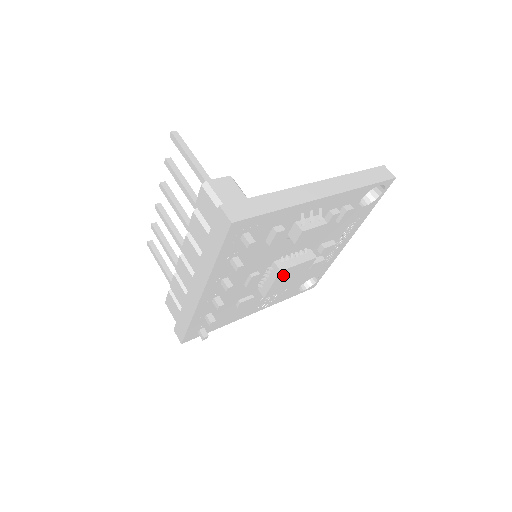
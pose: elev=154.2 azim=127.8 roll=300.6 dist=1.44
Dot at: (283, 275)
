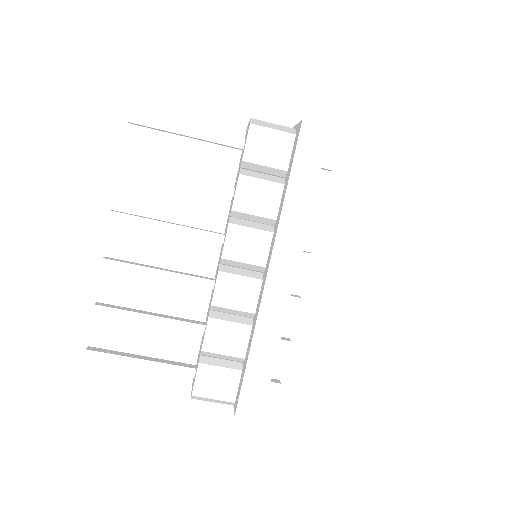
Dot at: occluded
